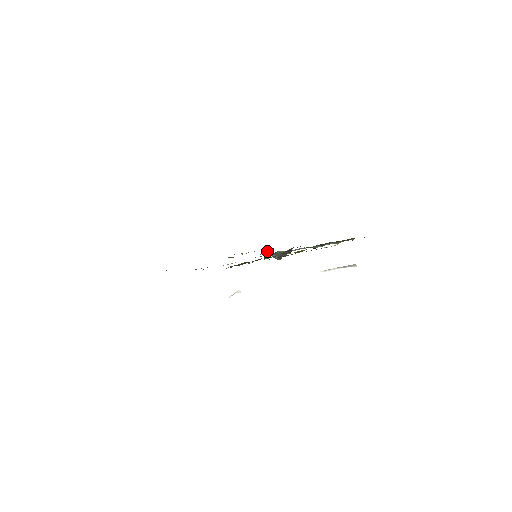
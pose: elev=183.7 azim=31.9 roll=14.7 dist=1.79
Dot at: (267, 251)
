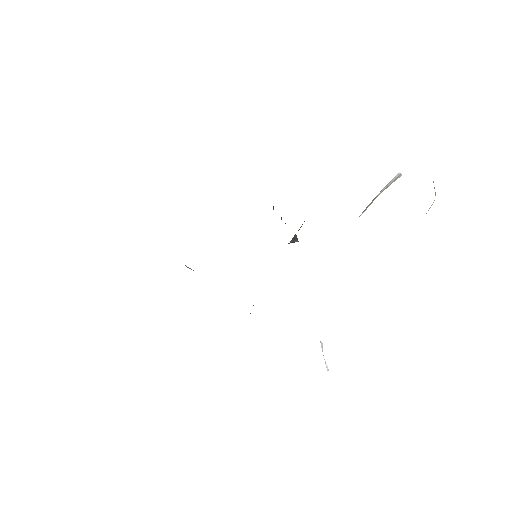
Dot at: occluded
